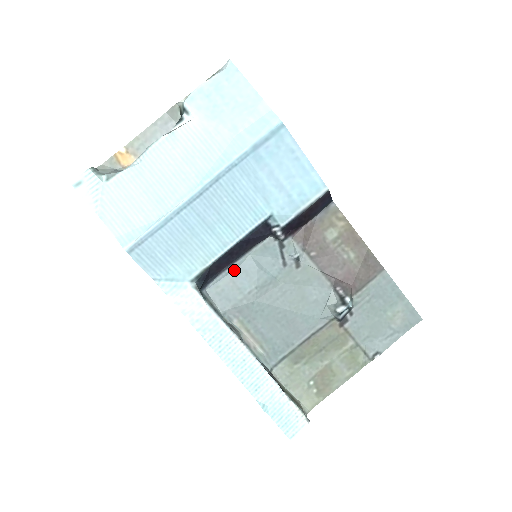
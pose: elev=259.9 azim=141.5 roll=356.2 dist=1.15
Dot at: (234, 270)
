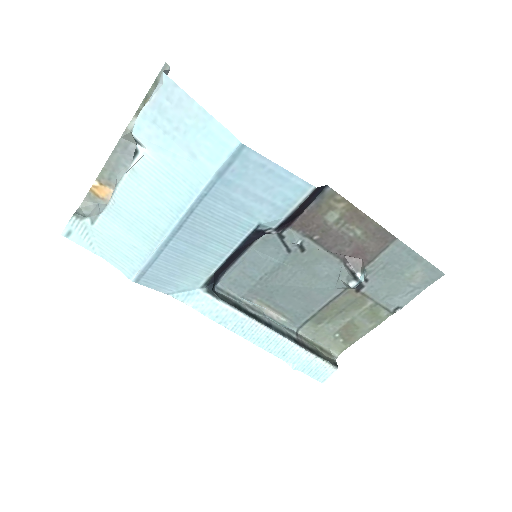
Dot at: (241, 263)
